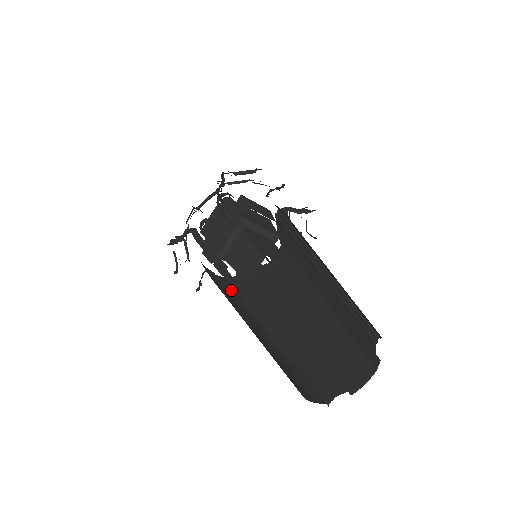
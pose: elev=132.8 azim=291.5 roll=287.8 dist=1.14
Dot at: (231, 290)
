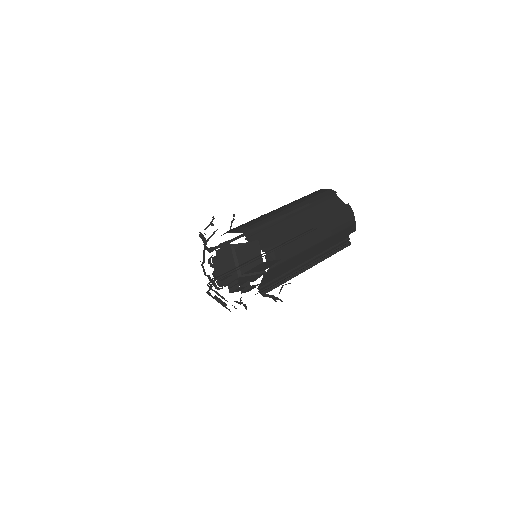
Dot at: occluded
